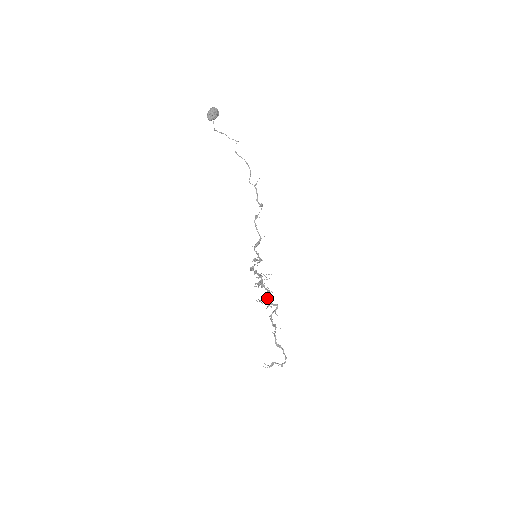
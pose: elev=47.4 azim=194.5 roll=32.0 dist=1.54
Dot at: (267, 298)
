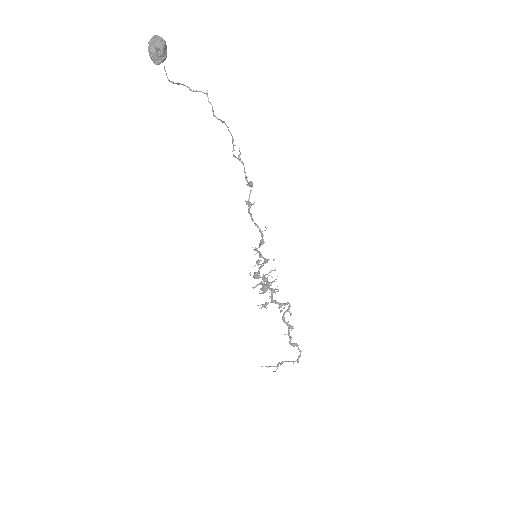
Dot at: (272, 299)
